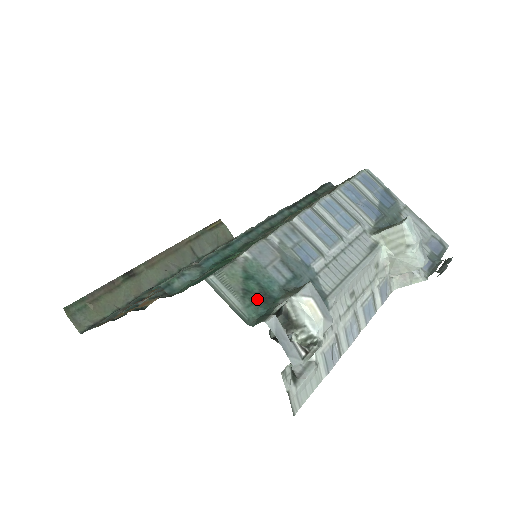
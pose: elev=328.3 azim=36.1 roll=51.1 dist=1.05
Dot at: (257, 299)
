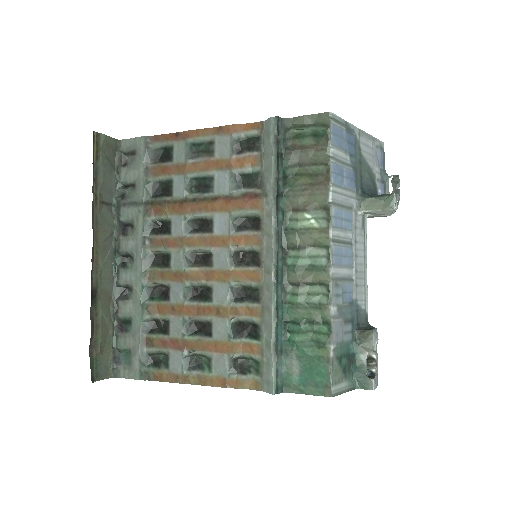
Dot at: (349, 366)
